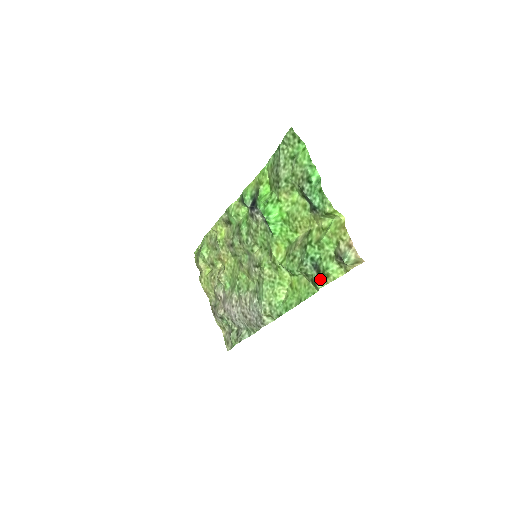
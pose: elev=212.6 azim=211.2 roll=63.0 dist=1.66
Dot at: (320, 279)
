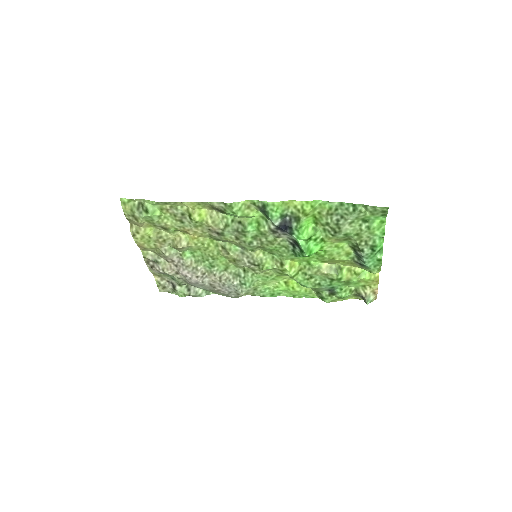
Dot at: (331, 299)
